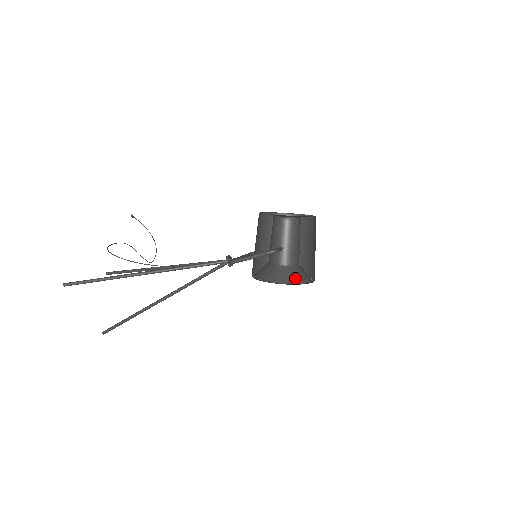
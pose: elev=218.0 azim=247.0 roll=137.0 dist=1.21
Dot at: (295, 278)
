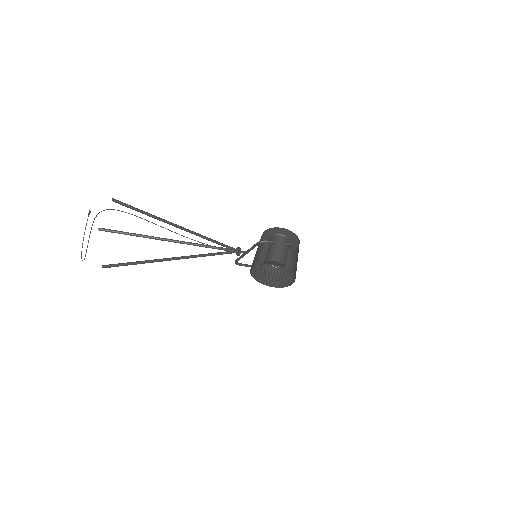
Dot at: occluded
